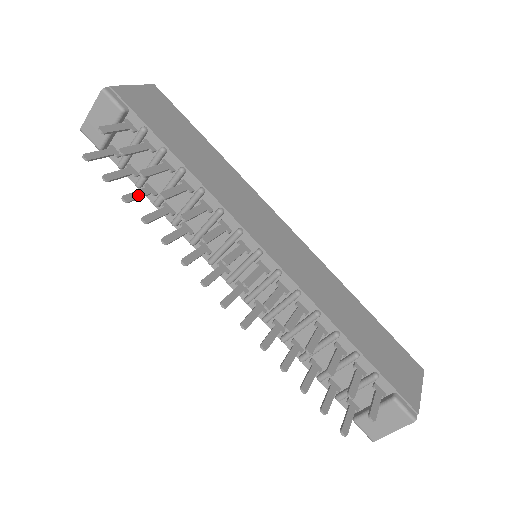
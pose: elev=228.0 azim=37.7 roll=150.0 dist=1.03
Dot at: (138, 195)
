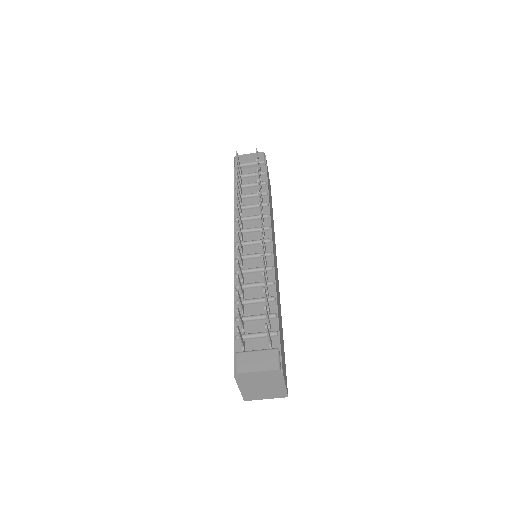
Dot at: (239, 181)
